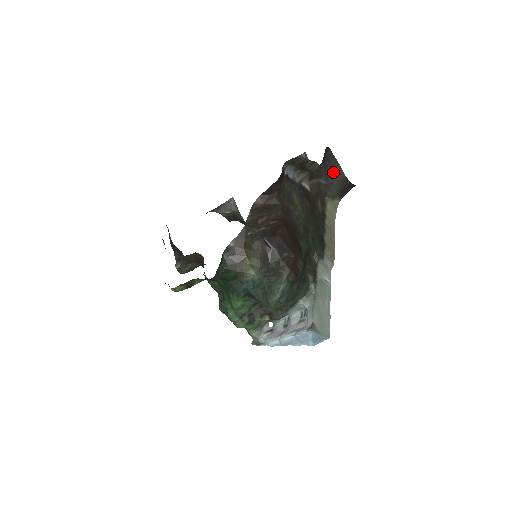
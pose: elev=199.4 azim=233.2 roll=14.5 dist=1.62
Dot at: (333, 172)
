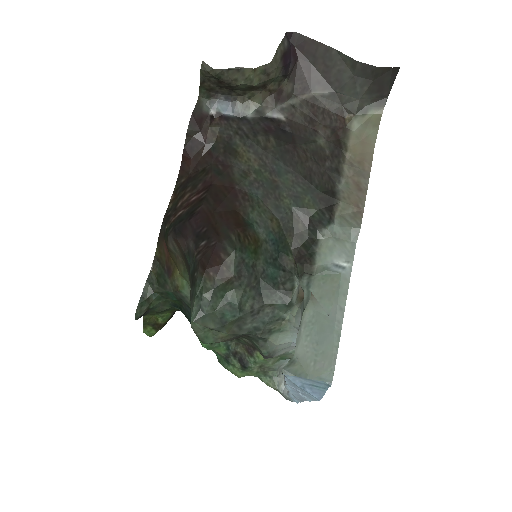
Dot at: (331, 68)
